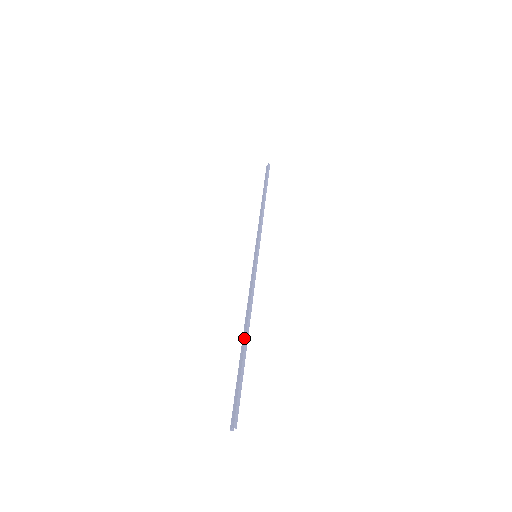
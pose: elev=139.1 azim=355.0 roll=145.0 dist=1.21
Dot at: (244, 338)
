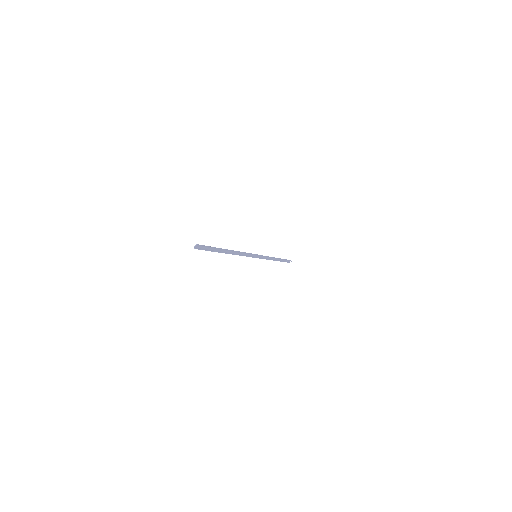
Dot at: (226, 250)
